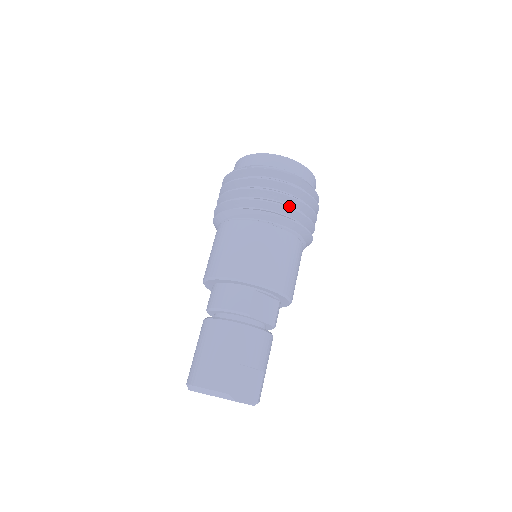
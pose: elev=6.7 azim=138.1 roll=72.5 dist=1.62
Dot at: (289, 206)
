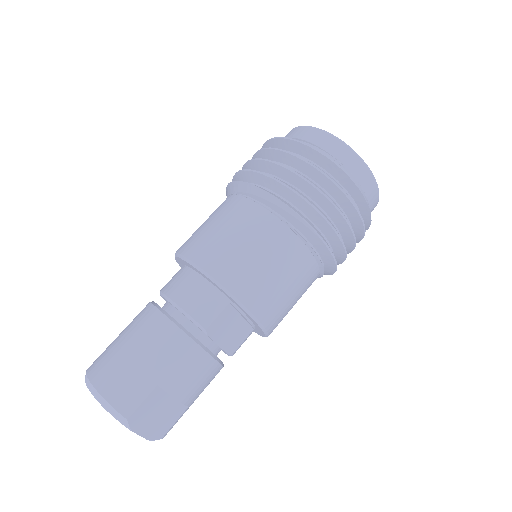
Dot at: (330, 221)
